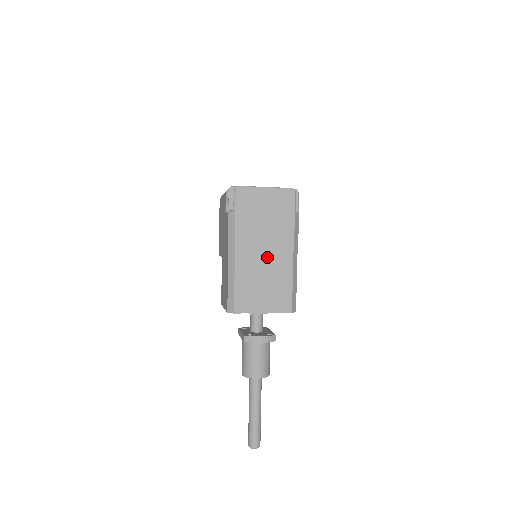
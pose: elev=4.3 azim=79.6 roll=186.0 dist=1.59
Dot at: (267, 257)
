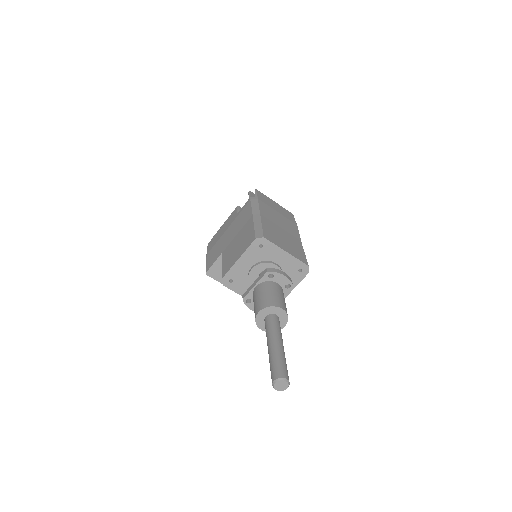
Dot at: (283, 228)
